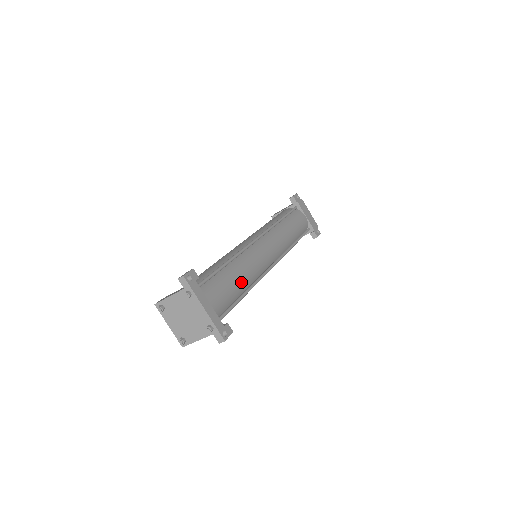
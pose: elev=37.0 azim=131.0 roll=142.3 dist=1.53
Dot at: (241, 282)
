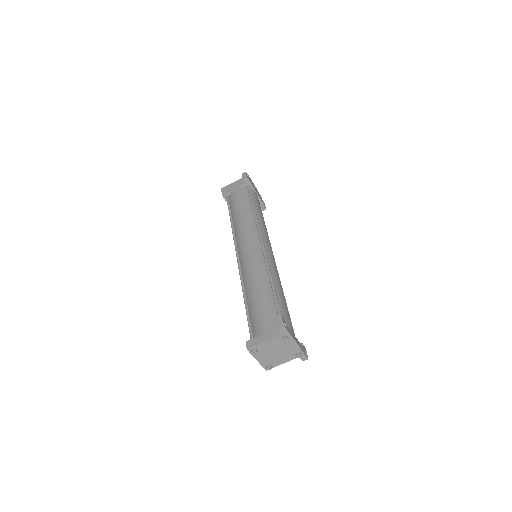
Dot at: (284, 298)
